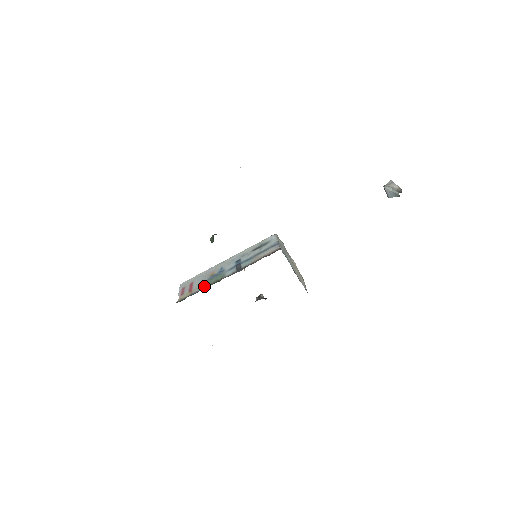
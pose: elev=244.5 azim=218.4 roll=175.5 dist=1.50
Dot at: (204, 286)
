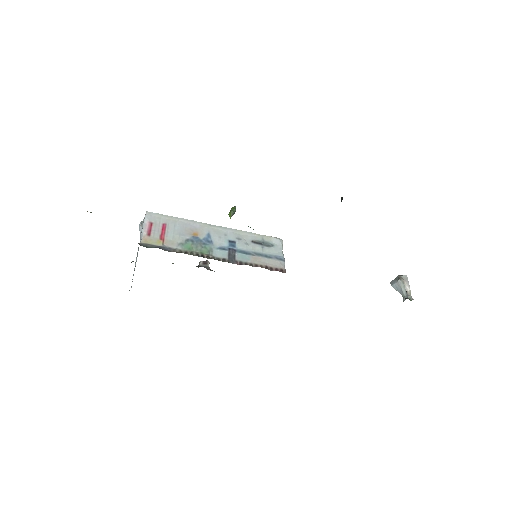
Dot at: (183, 248)
